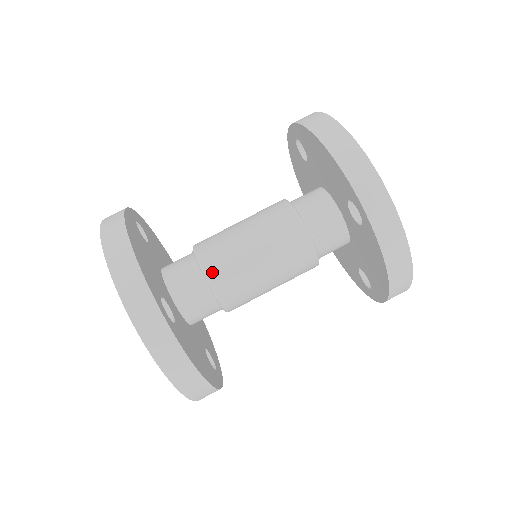
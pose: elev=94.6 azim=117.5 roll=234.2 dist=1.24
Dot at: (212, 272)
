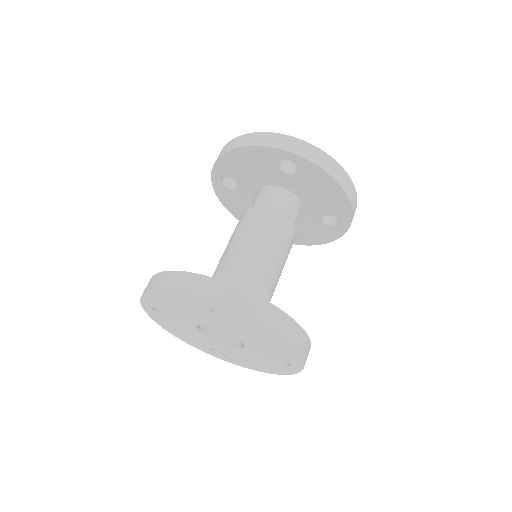
Dot at: (238, 270)
